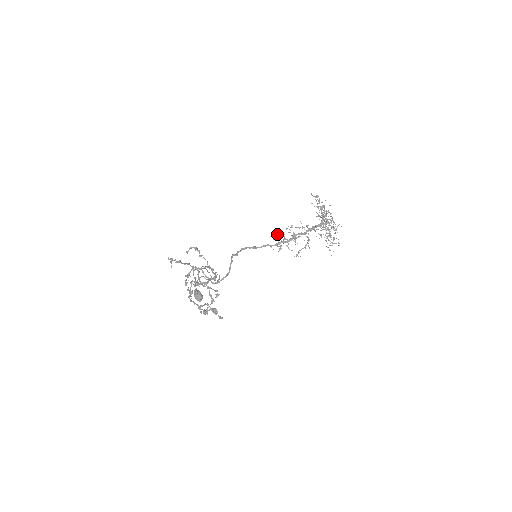
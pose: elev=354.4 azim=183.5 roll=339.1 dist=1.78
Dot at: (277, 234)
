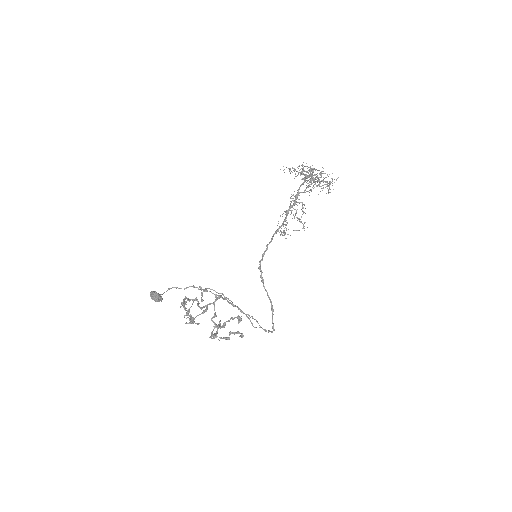
Dot at: (284, 231)
